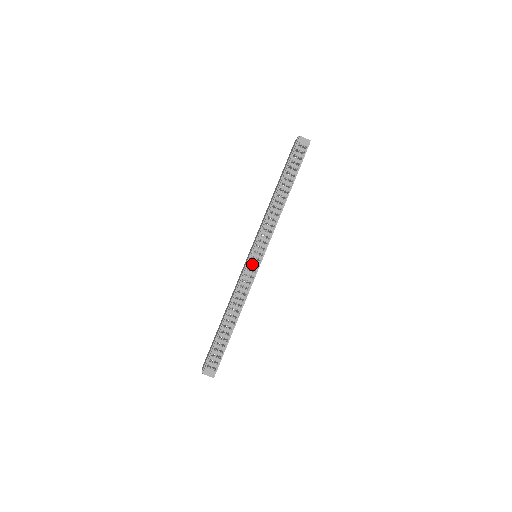
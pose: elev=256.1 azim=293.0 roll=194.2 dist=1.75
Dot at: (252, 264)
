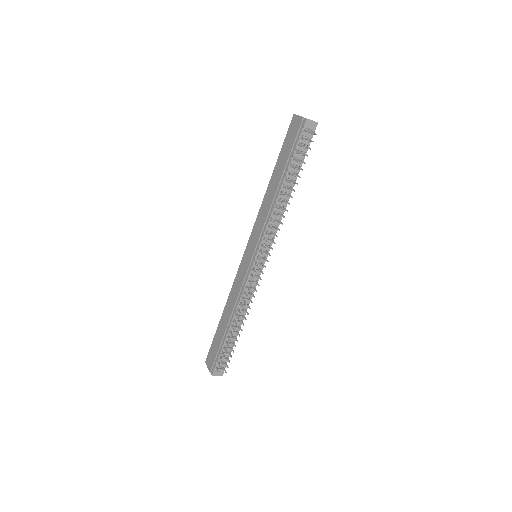
Dot at: (255, 268)
